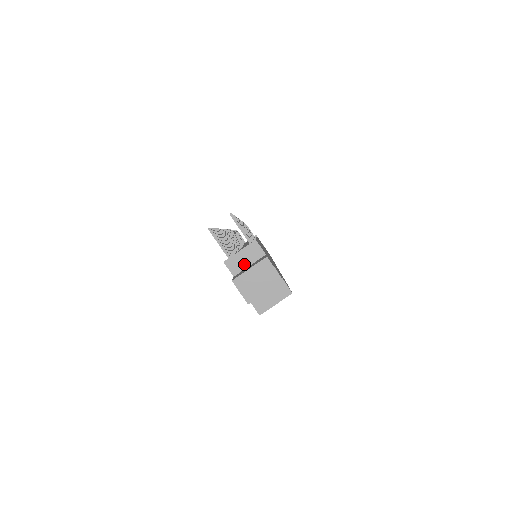
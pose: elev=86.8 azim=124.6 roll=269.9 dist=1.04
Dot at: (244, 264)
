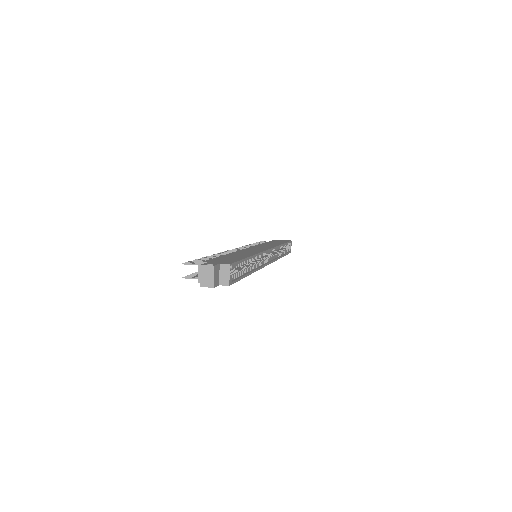
Dot at: occluded
